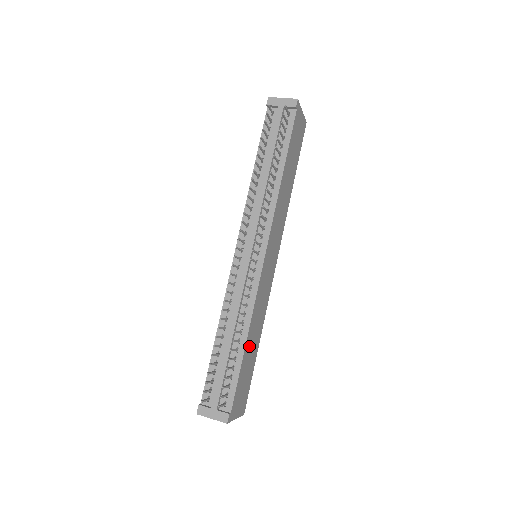
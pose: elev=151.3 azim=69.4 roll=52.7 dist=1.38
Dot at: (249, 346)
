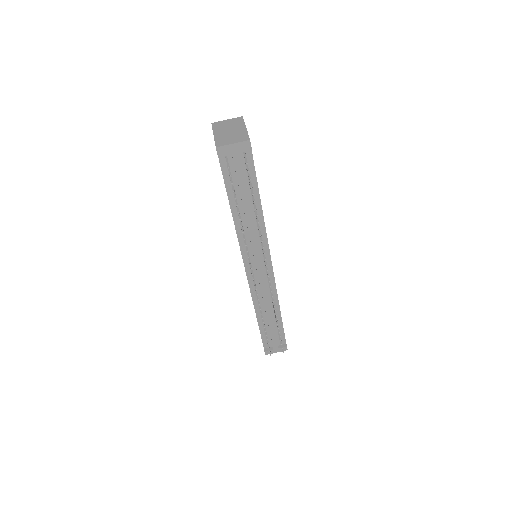
Dot at: occluded
